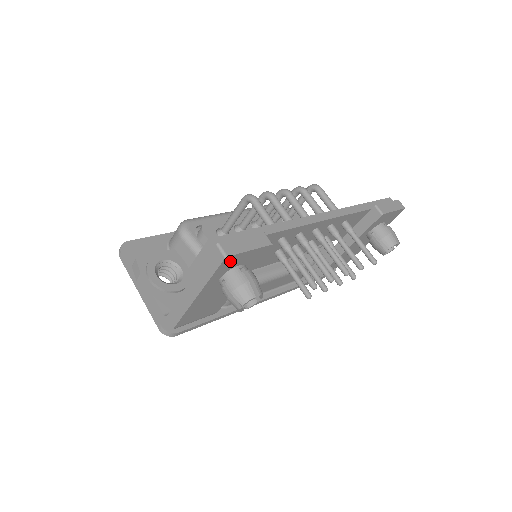
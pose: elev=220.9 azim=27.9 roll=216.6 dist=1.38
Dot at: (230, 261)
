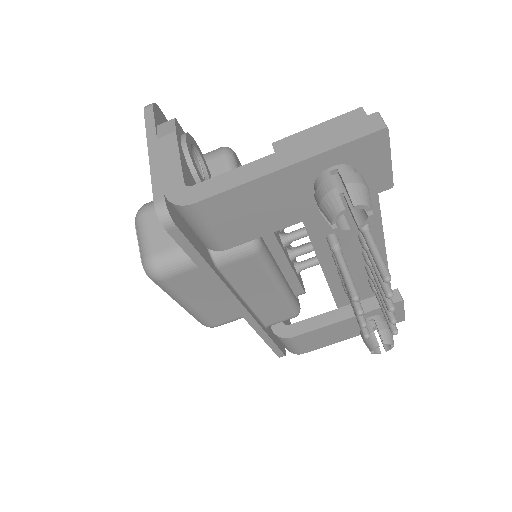
Dot at: (373, 145)
